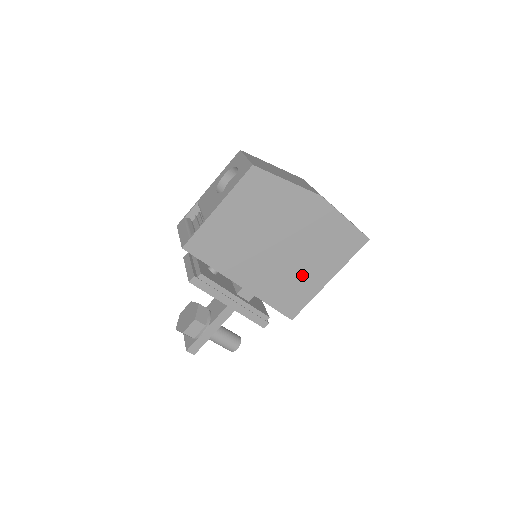
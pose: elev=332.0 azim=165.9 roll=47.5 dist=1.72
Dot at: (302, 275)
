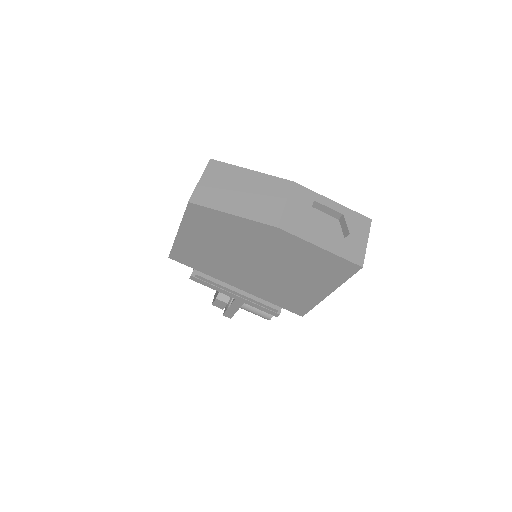
Dot at: (294, 287)
